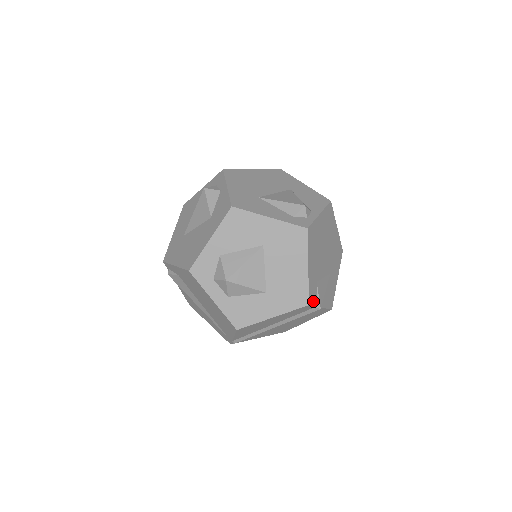
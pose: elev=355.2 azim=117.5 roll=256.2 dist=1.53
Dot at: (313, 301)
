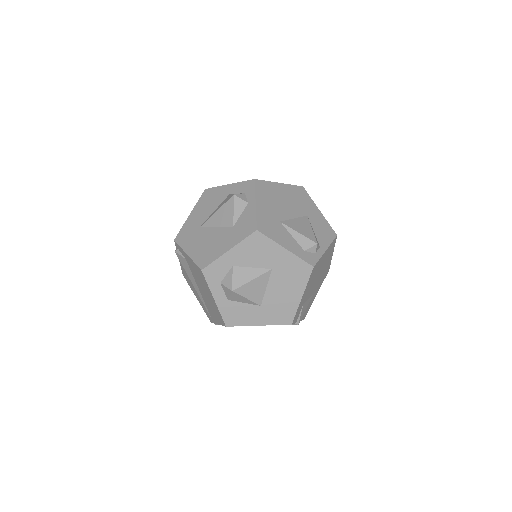
Dot at: (295, 320)
